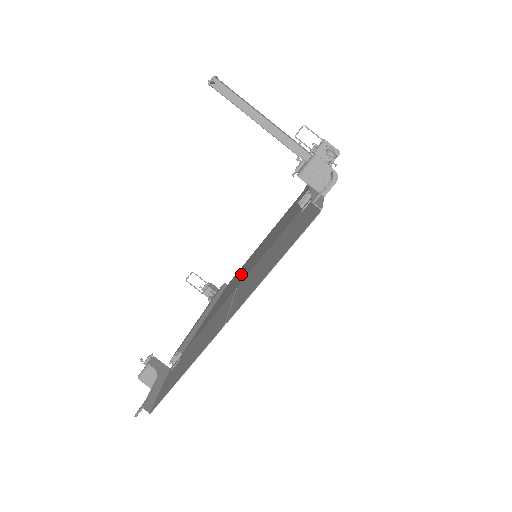
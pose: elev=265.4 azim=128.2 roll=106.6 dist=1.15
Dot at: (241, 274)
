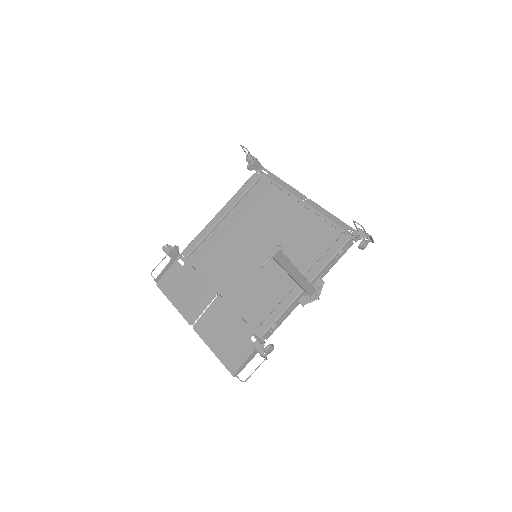
Dot at: (245, 246)
